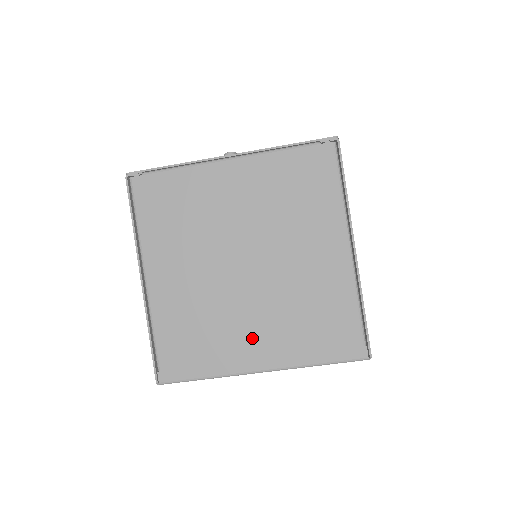
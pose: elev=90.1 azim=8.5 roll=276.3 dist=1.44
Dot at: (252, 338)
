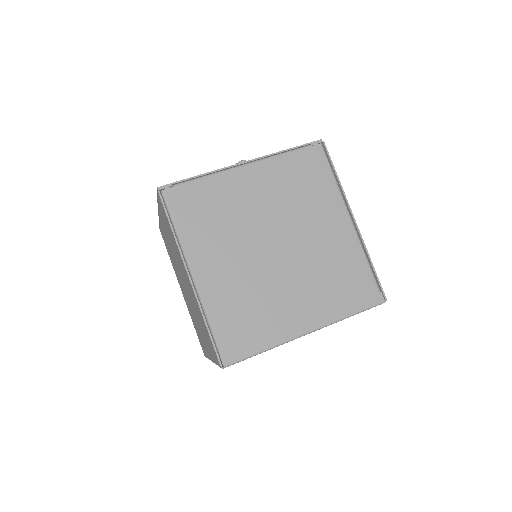
Dot at: (295, 306)
